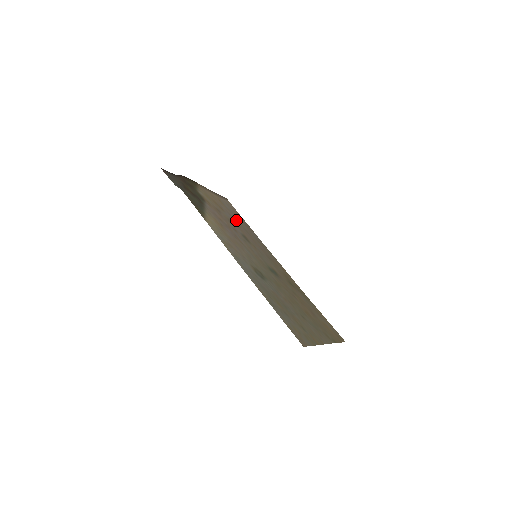
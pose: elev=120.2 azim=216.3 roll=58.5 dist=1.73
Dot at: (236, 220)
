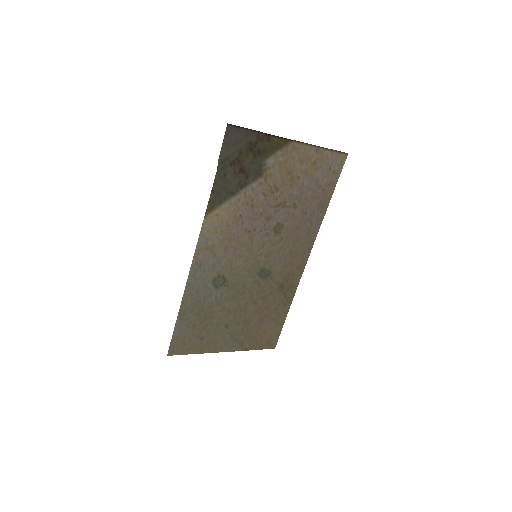
Dot at: (305, 198)
